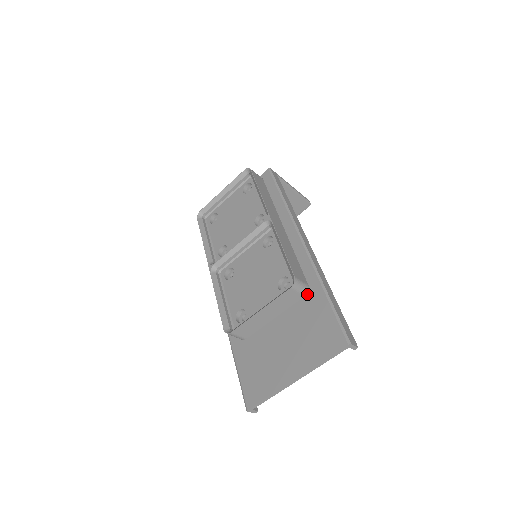
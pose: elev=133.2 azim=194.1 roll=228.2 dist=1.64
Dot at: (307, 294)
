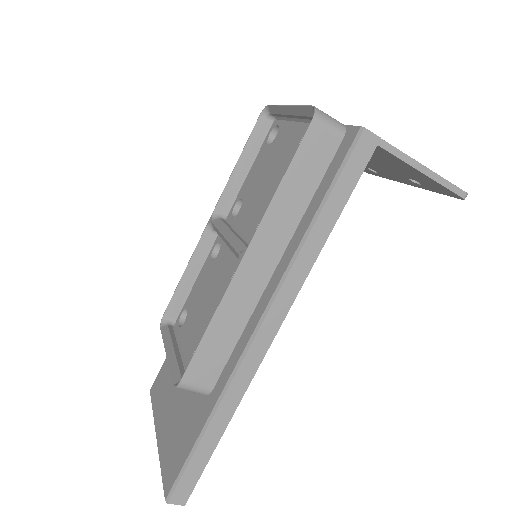
Dot at: (205, 396)
